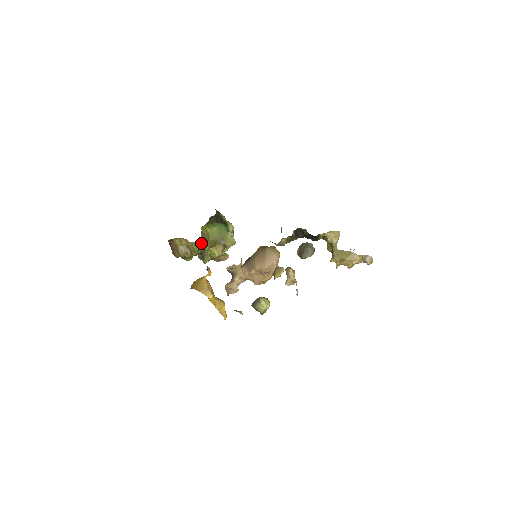
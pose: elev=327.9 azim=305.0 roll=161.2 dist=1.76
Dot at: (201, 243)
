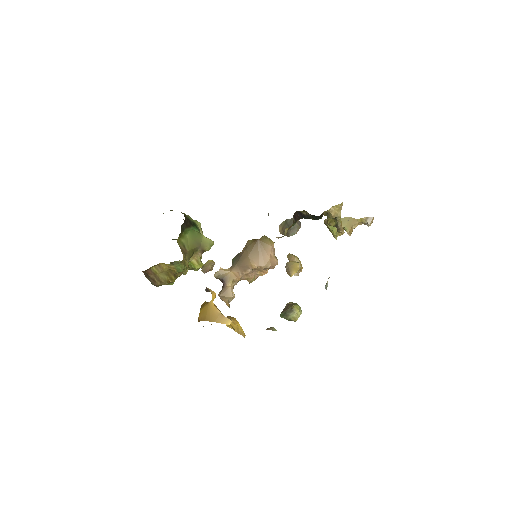
Dot at: (184, 261)
